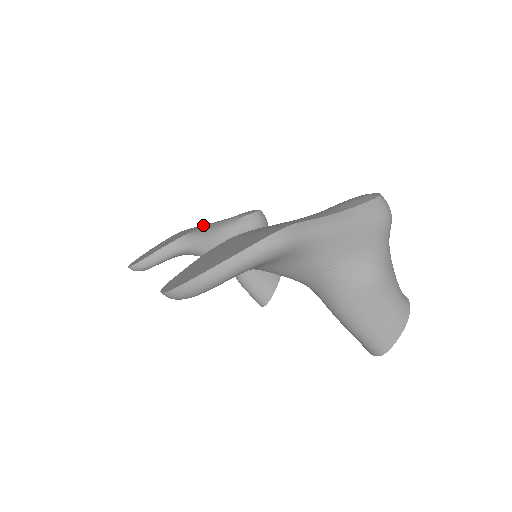
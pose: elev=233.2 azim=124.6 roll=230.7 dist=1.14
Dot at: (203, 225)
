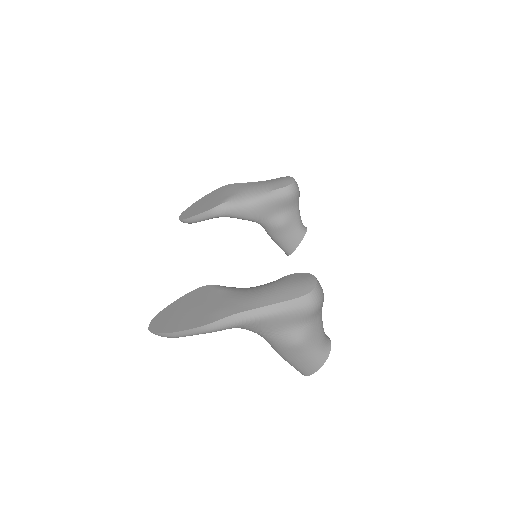
Dot at: (242, 187)
